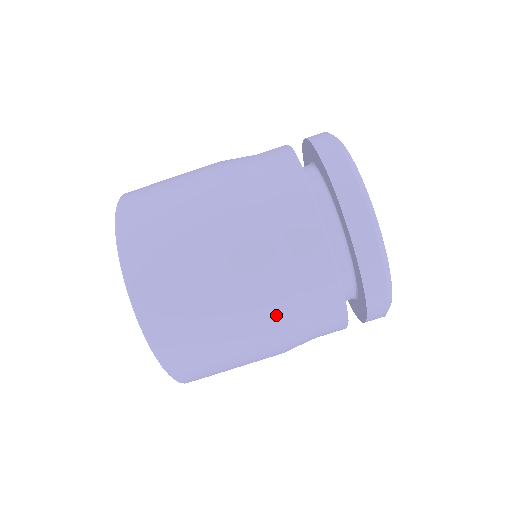
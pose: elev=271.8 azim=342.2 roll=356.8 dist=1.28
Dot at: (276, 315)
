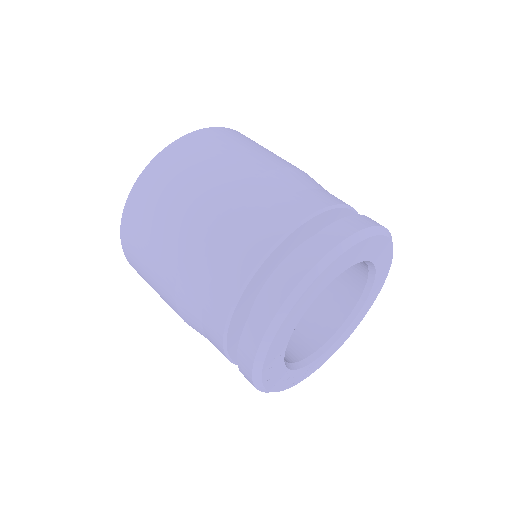
Dot at: (185, 277)
